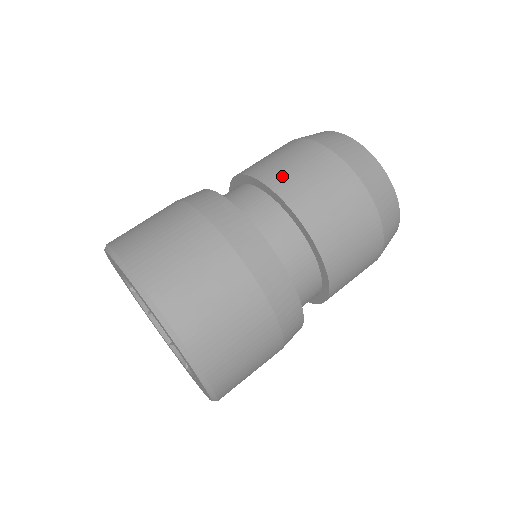
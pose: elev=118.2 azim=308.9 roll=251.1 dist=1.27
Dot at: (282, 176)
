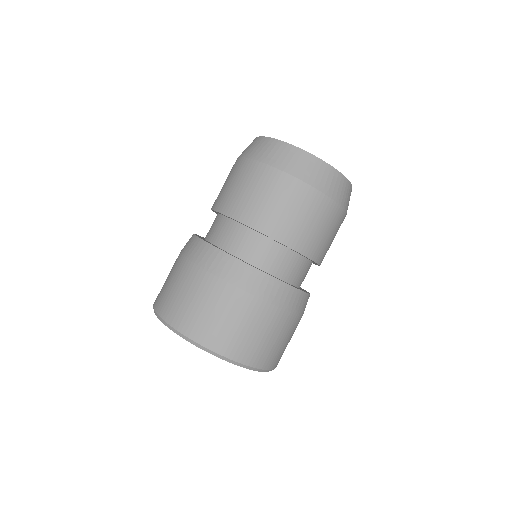
Dot at: (223, 198)
